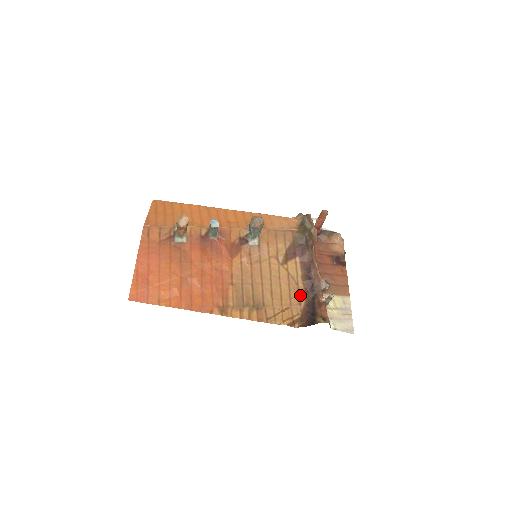
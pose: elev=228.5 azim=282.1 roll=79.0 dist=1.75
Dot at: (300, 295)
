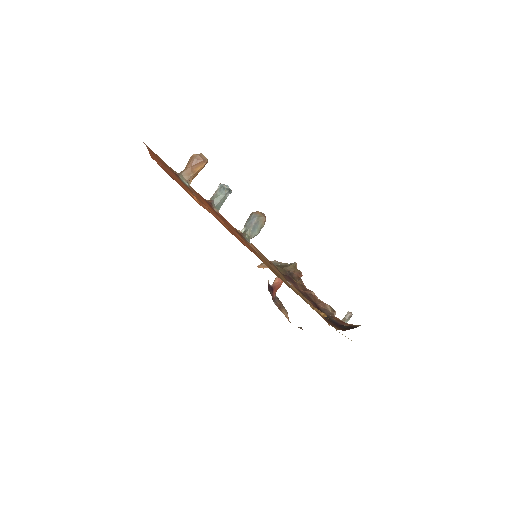
Dot at: occluded
